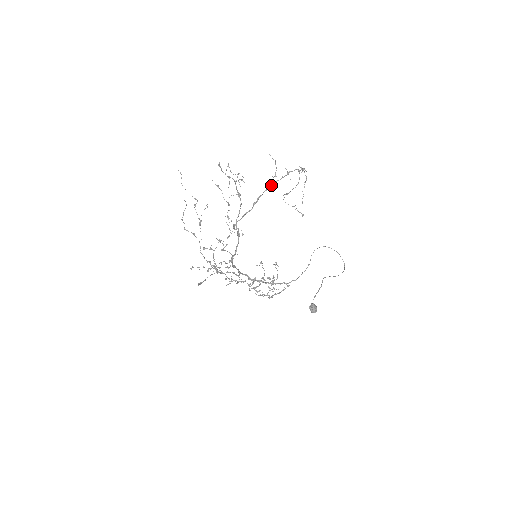
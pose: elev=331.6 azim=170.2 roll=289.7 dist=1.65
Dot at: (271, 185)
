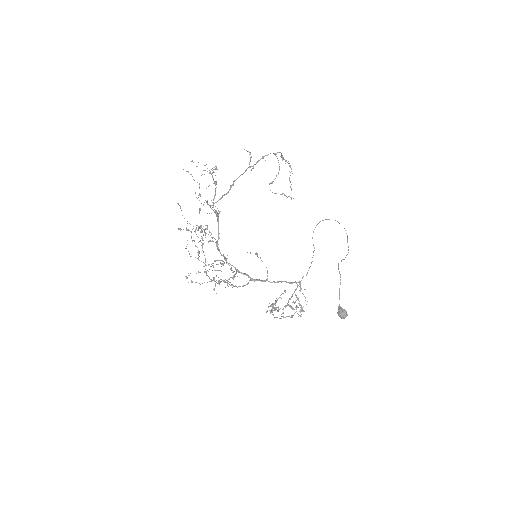
Dot at: (246, 169)
